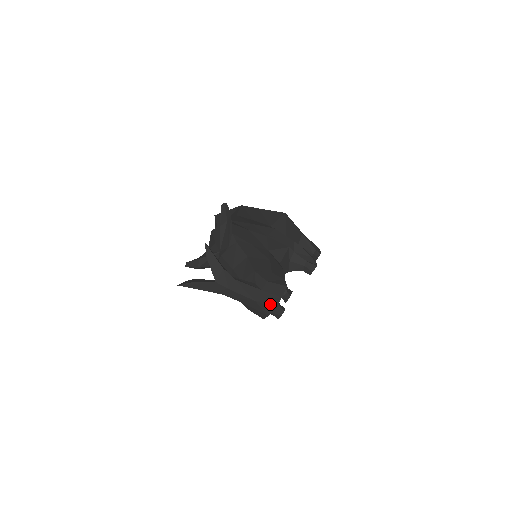
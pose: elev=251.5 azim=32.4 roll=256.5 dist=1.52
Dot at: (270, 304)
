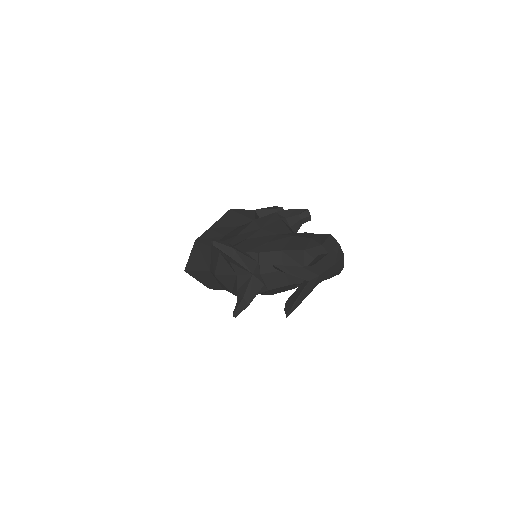
Dot at: (340, 256)
